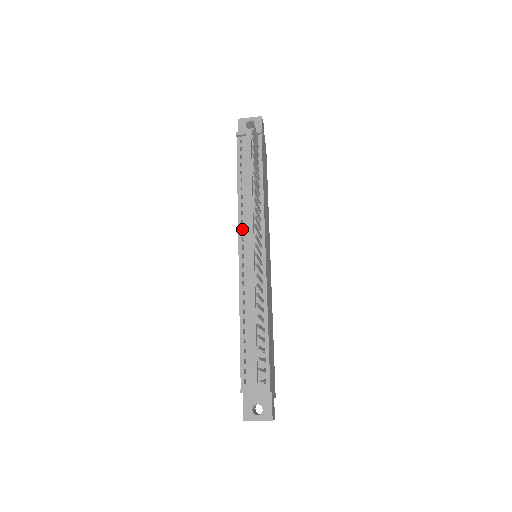
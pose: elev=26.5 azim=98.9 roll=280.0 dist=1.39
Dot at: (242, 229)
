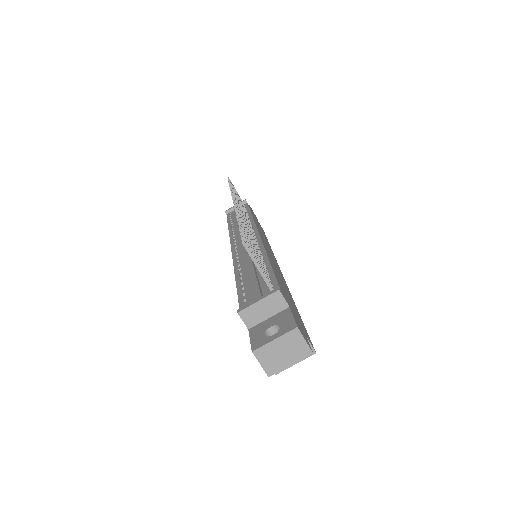
Dot at: occluded
